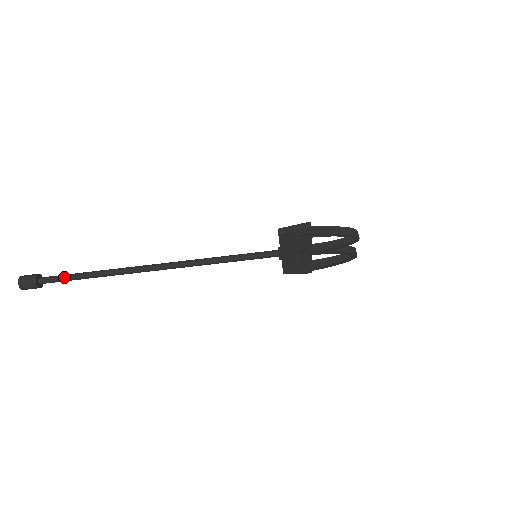
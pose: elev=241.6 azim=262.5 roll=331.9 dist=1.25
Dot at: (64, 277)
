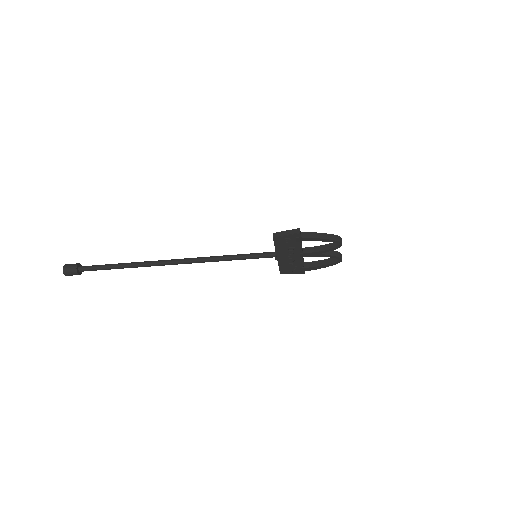
Dot at: (99, 267)
